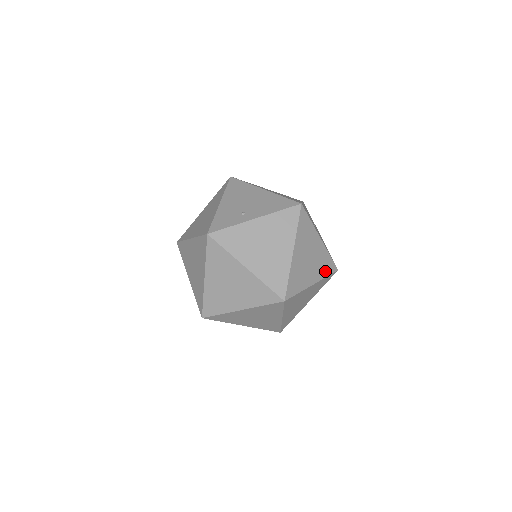
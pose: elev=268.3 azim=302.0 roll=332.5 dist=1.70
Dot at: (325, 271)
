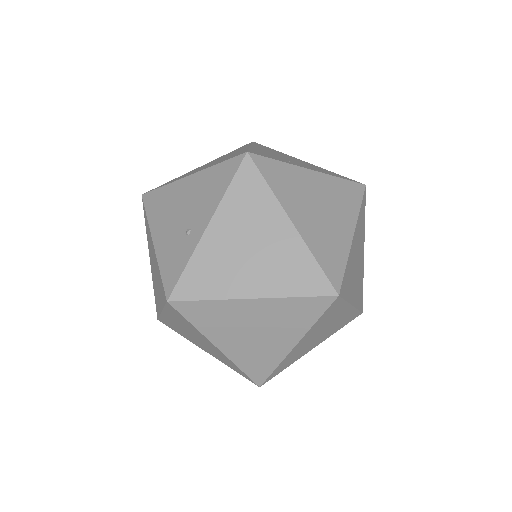
Dot at: (352, 203)
